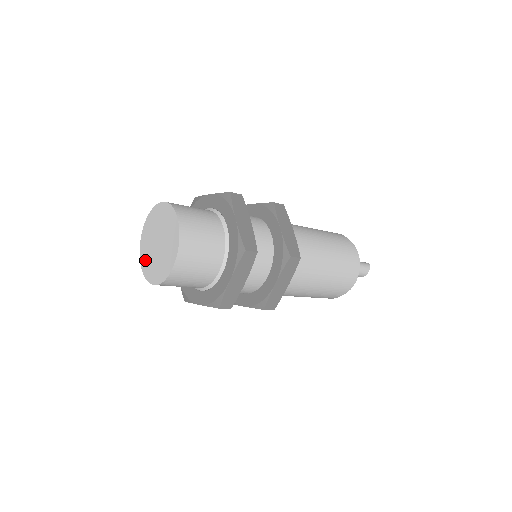
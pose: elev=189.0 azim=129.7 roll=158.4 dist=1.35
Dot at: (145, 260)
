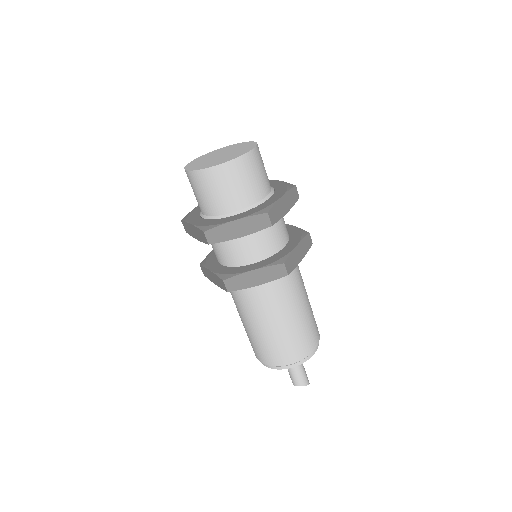
Dot at: (198, 160)
